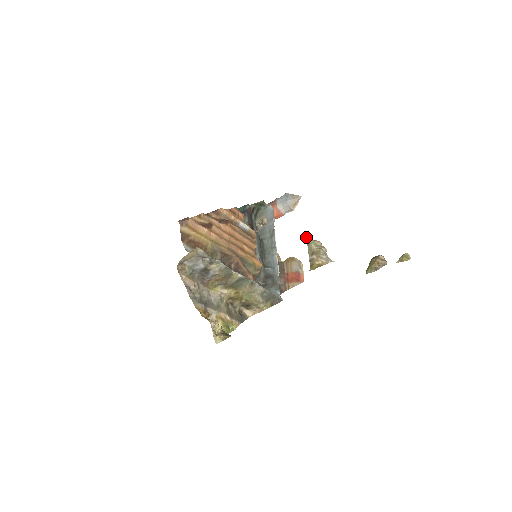
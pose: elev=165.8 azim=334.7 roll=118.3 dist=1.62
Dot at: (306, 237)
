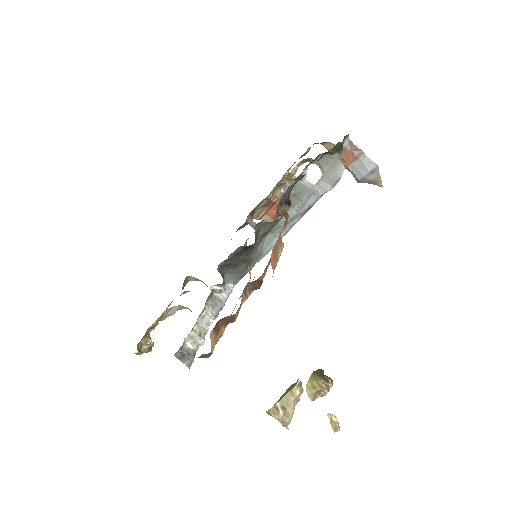
Dot at: occluded
